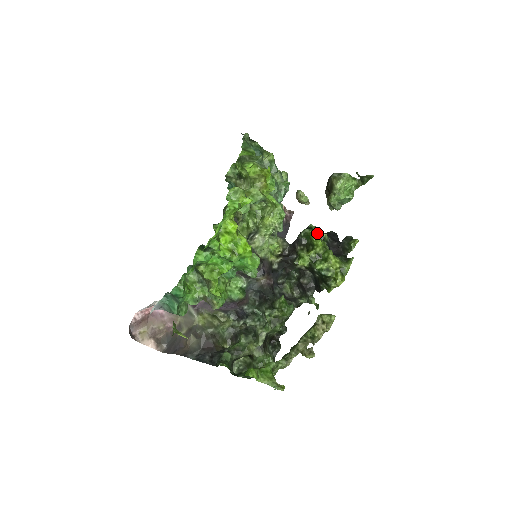
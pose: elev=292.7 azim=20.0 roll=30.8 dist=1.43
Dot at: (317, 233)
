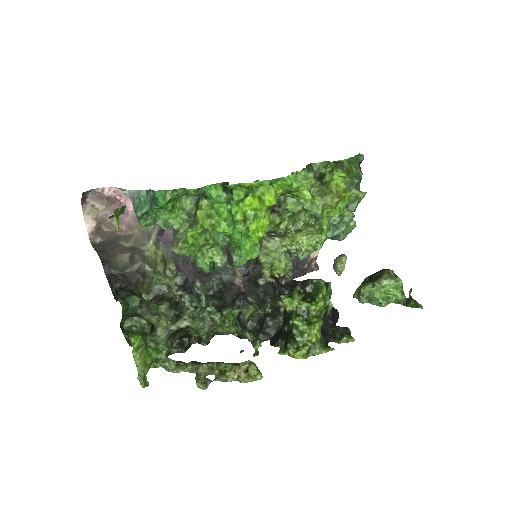
Dot at: (327, 295)
